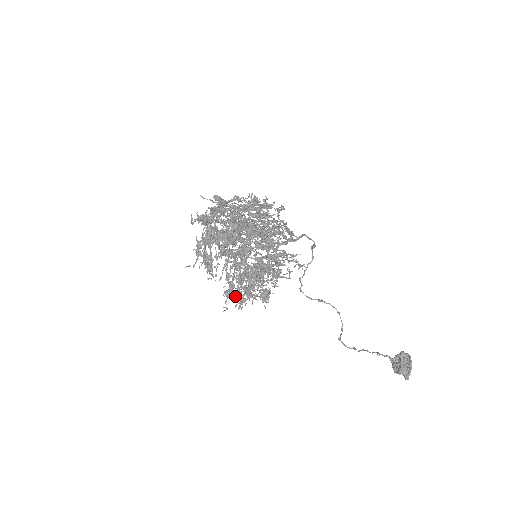
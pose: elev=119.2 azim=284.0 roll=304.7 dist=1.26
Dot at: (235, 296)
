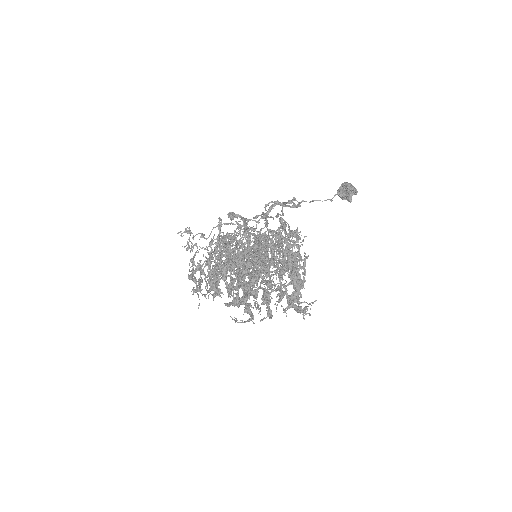
Dot at: occluded
